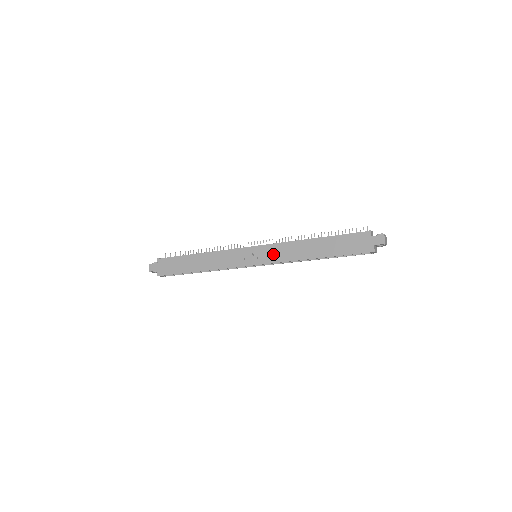
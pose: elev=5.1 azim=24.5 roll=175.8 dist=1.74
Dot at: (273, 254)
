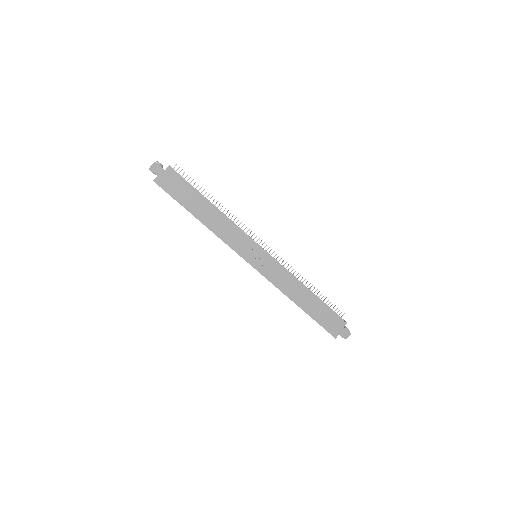
Dot at: (273, 272)
